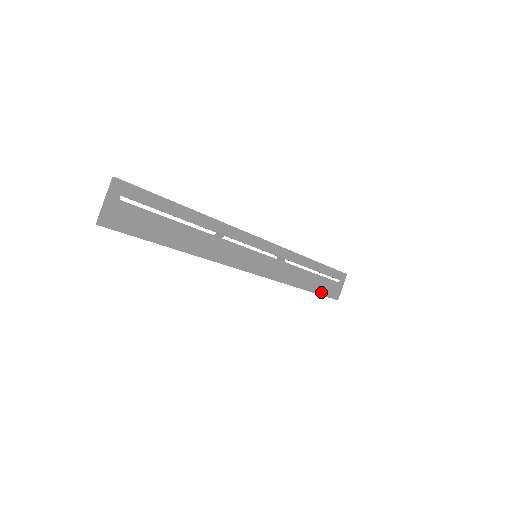
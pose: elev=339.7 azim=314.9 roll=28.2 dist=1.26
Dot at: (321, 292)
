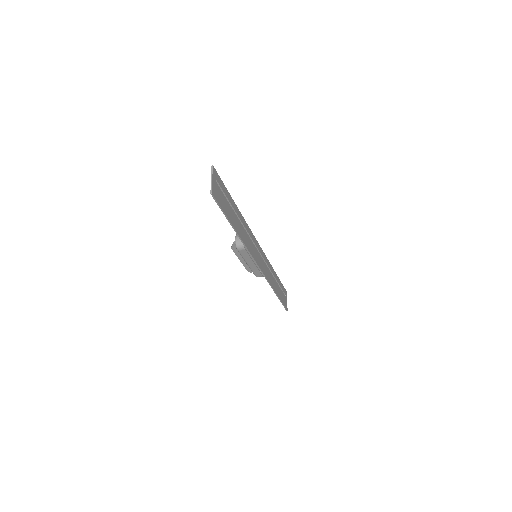
Dot at: (281, 300)
